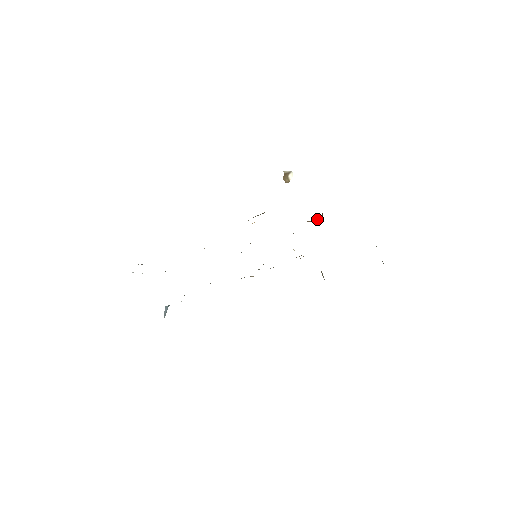
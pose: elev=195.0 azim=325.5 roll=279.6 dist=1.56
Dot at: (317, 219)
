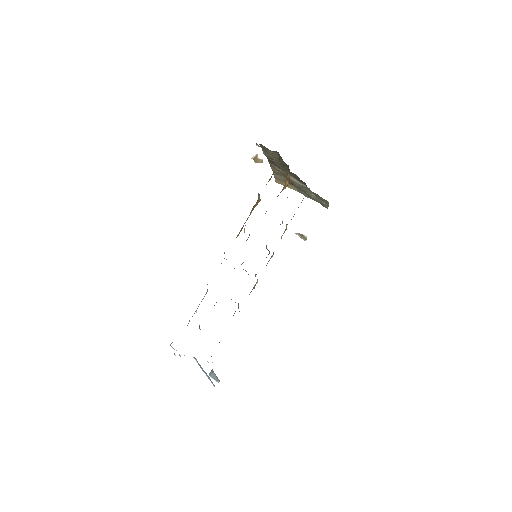
Dot at: (286, 185)
